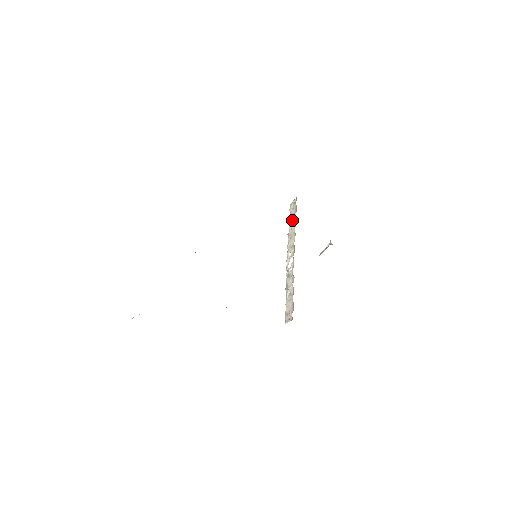
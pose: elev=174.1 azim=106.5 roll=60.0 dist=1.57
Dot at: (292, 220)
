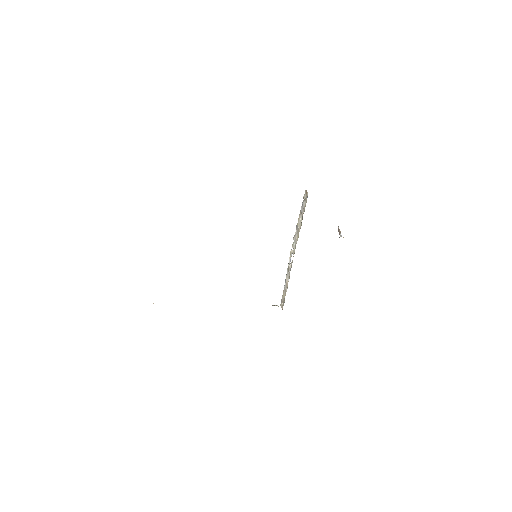
Dot at: (301, 214)
